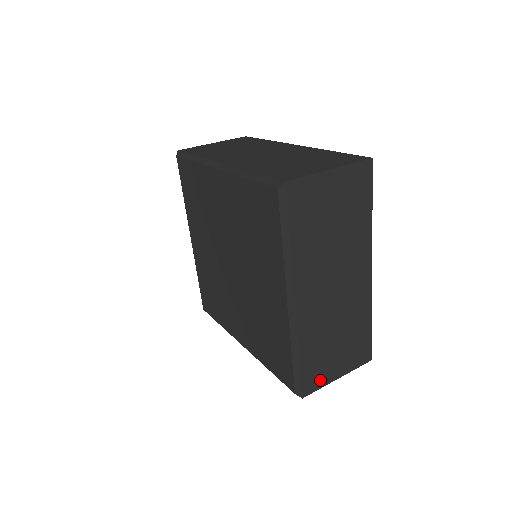
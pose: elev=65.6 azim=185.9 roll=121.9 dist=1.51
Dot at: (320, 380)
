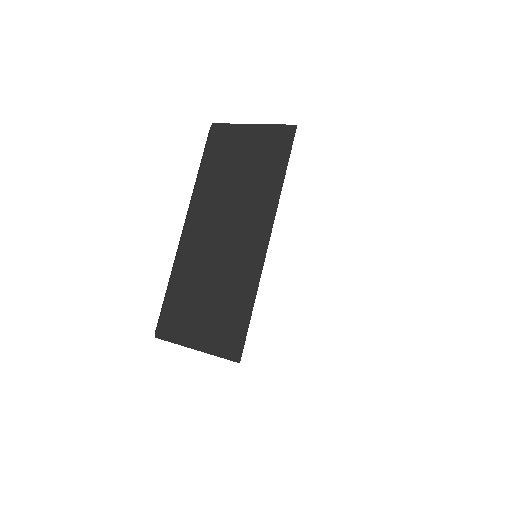
Dot at: occluded
